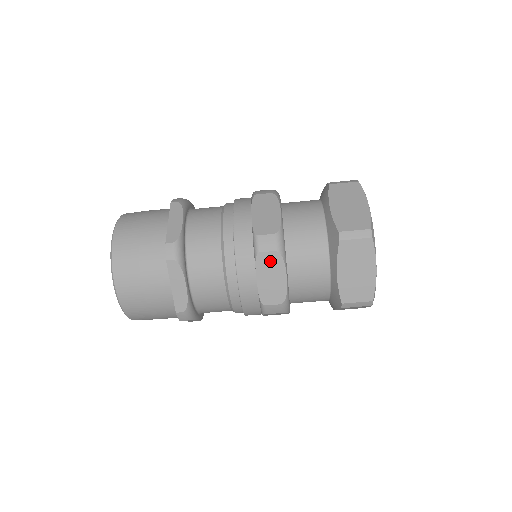
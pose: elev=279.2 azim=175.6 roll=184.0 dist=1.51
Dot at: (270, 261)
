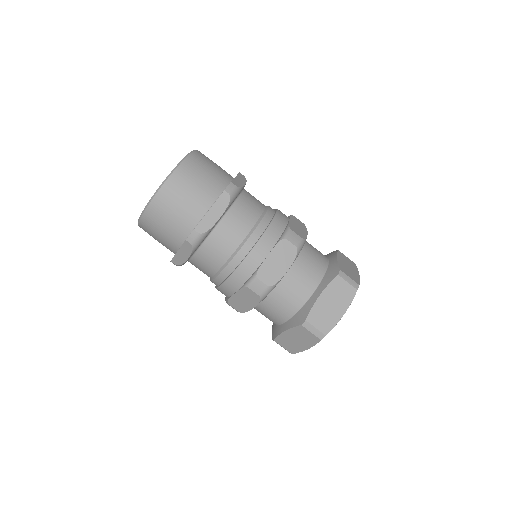
Dot at: (287, 250)
